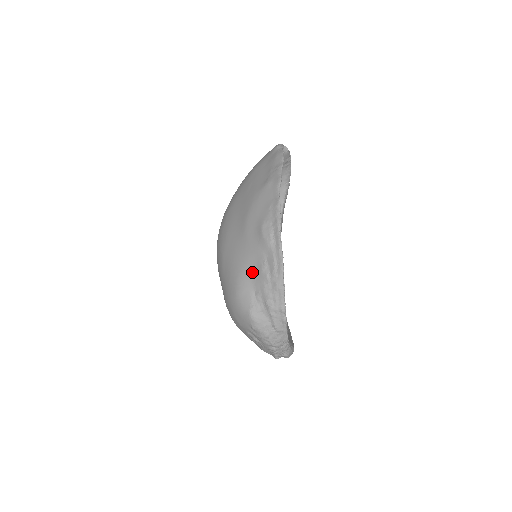
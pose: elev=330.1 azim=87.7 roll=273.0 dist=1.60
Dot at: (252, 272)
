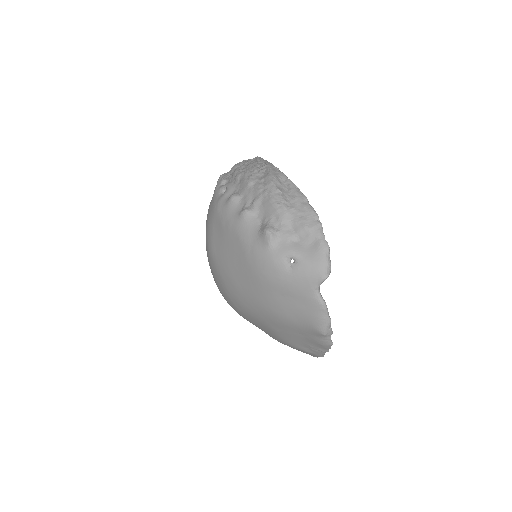
Dot at: occluded
